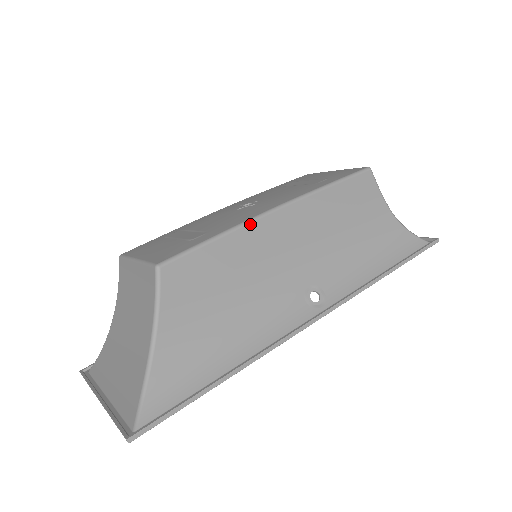
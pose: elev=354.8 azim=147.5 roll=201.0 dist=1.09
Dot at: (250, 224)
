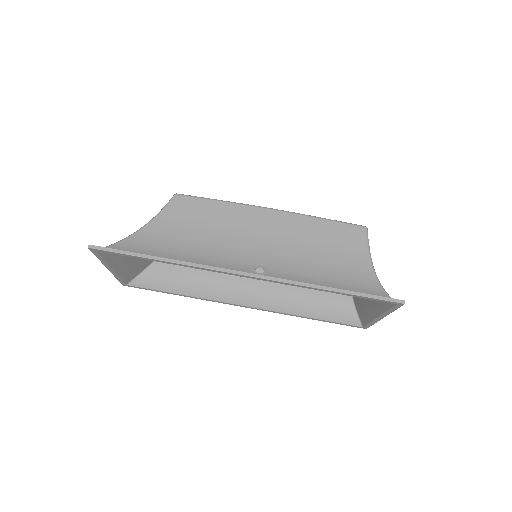
Dot at: (244, 205)
